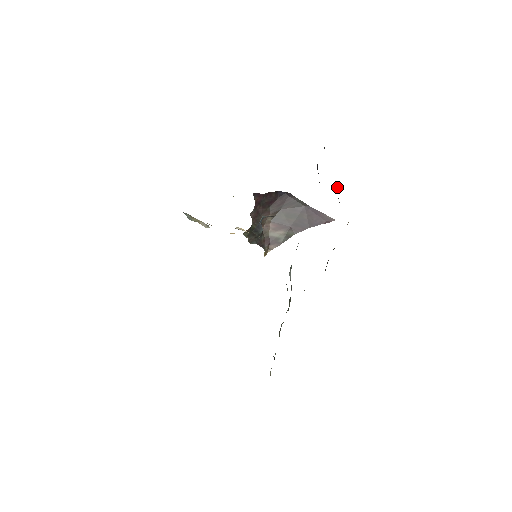
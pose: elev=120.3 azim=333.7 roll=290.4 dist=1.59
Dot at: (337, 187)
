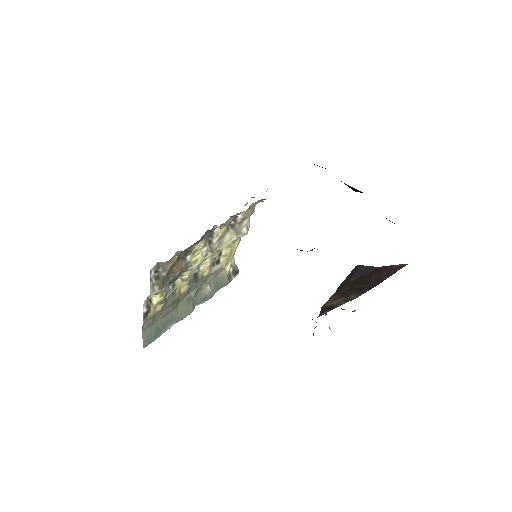
Dot at: occluded
